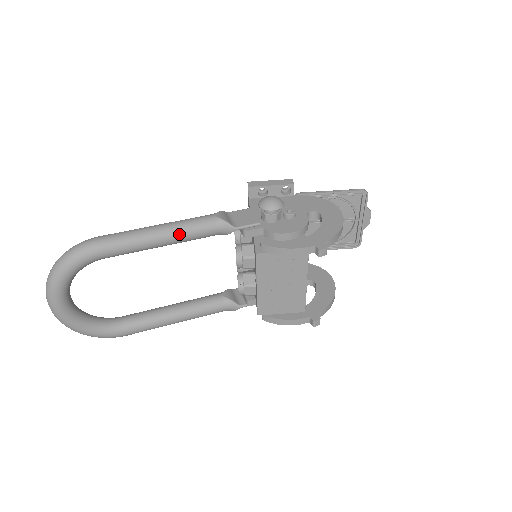
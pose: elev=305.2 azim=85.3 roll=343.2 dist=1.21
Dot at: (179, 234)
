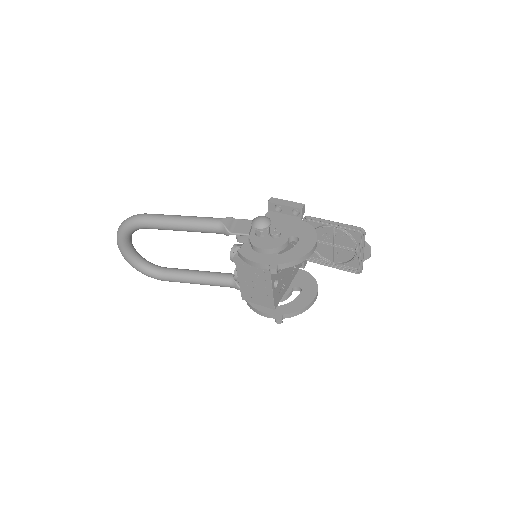
Dot at: (193, 226)
